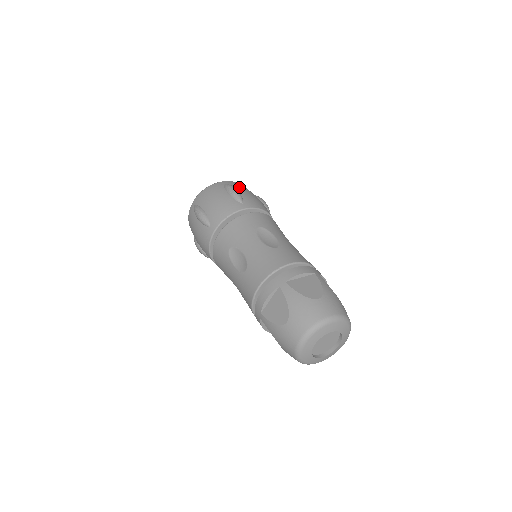
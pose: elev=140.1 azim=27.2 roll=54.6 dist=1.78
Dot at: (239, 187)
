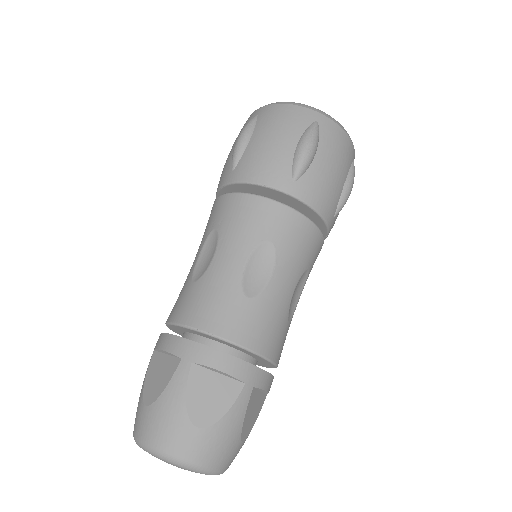
Dot at: (329, 144)
